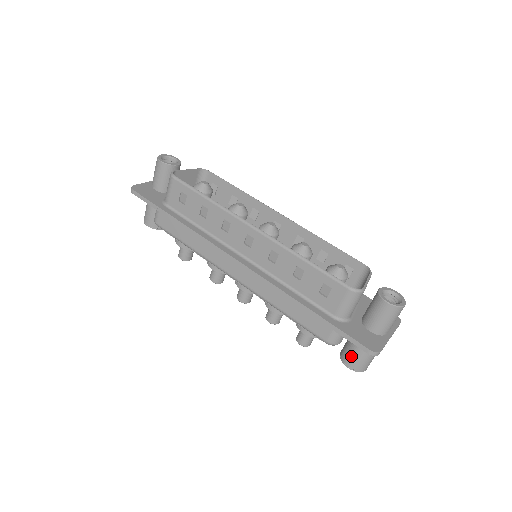
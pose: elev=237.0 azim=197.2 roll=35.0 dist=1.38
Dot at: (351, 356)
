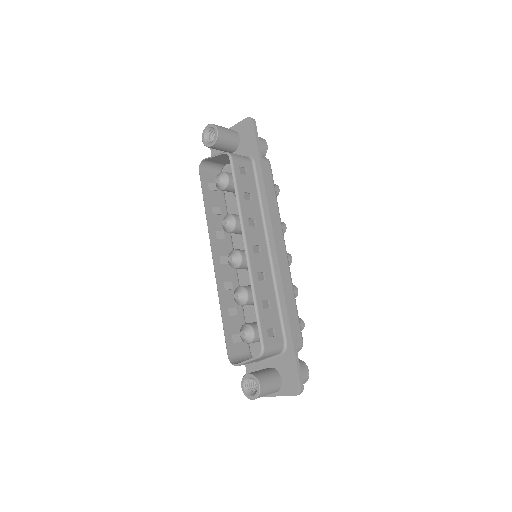
Dot at: occluded
